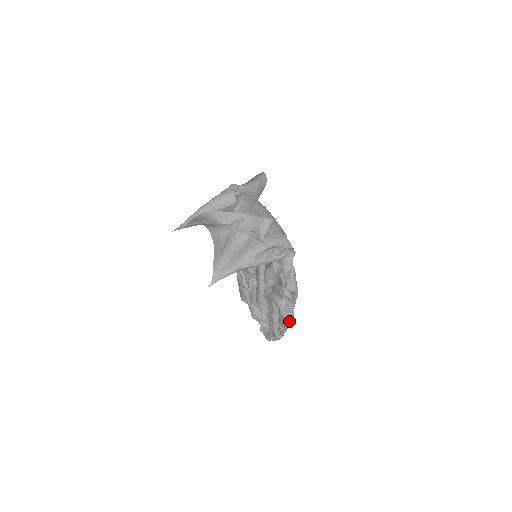
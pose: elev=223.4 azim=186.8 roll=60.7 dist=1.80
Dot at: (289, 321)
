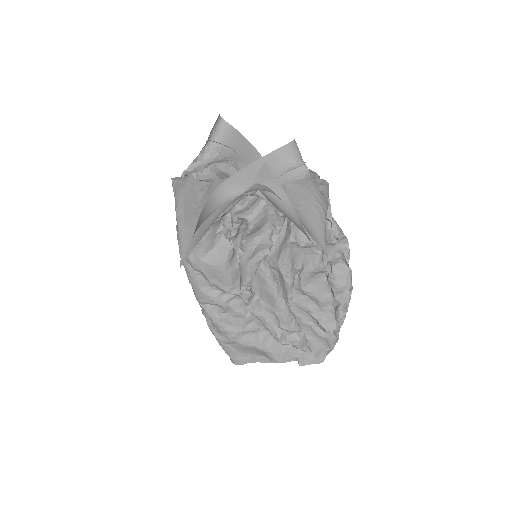
Dot at: (350, 290)
